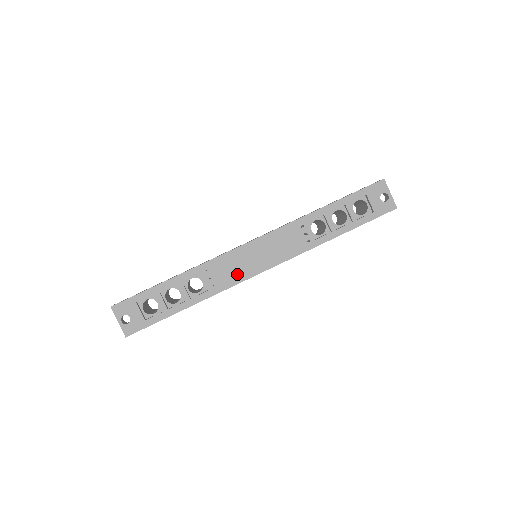
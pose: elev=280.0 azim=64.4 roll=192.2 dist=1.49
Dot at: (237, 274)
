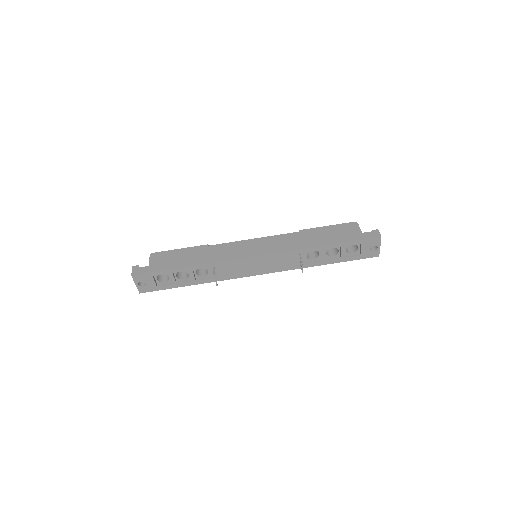
Dot at: (237, 273)
